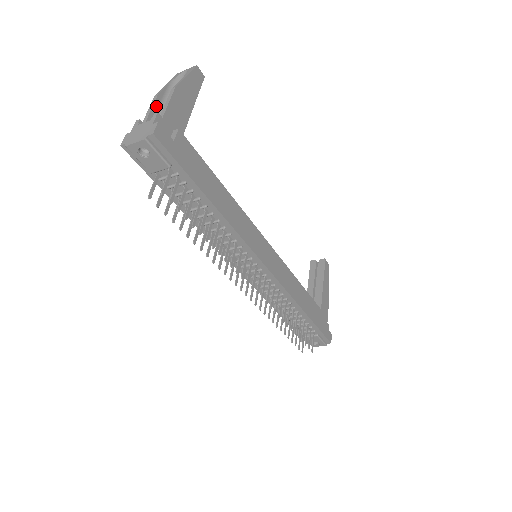
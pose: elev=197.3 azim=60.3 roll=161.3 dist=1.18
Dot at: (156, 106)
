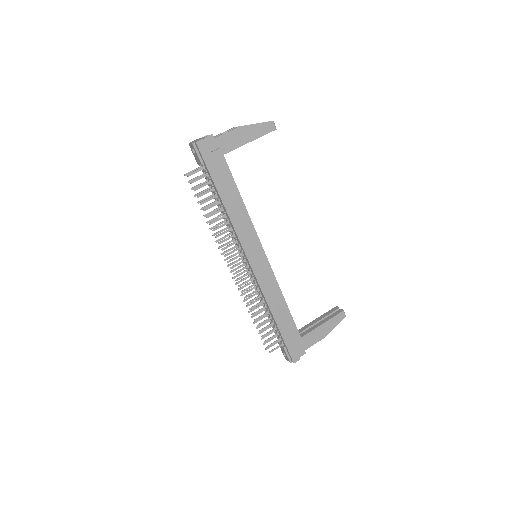
Dot at: occluded
